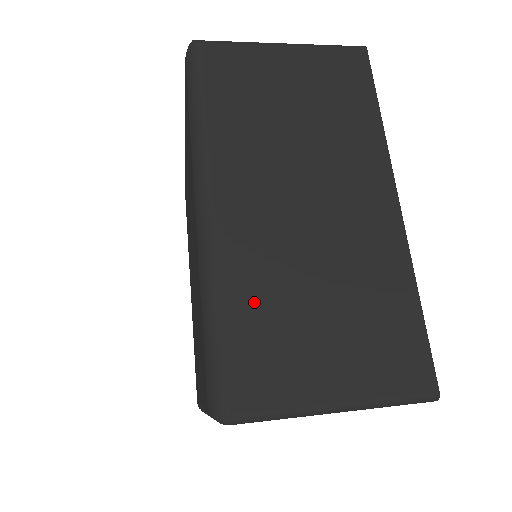
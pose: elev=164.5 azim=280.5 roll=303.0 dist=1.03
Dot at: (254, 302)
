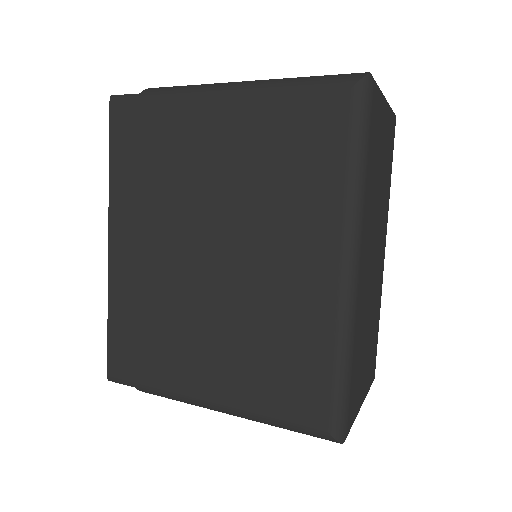
Dot at: (358, 348)
